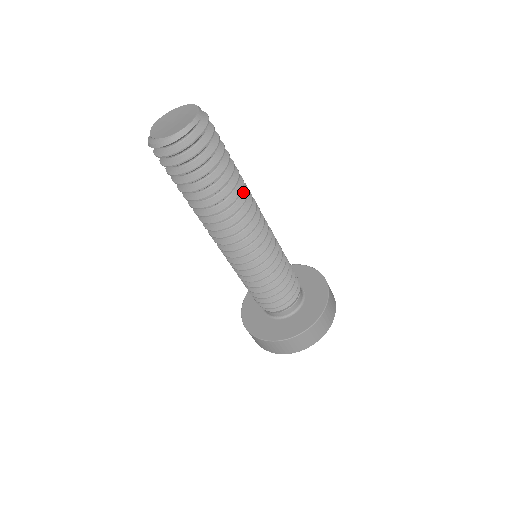
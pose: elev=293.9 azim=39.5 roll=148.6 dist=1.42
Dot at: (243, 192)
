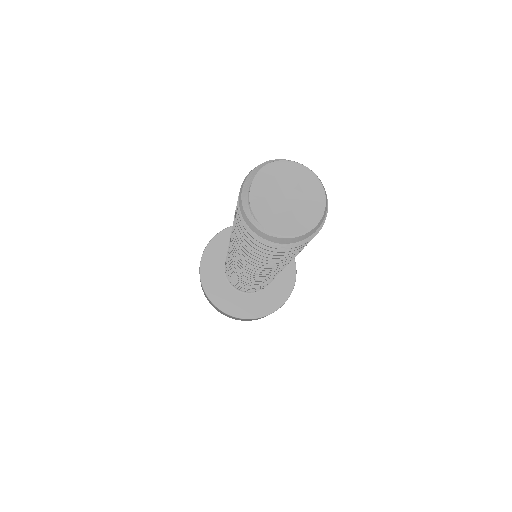
Dot at: occluded
